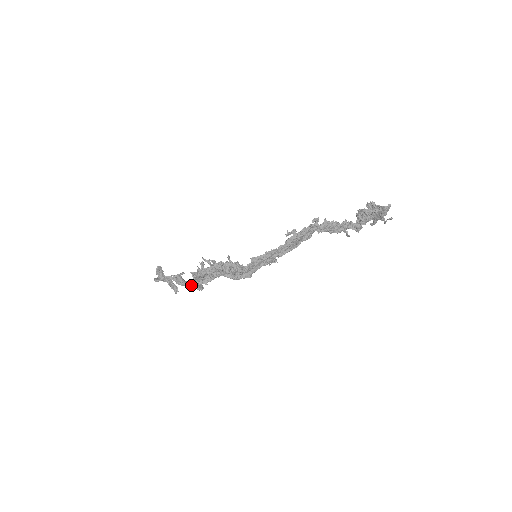
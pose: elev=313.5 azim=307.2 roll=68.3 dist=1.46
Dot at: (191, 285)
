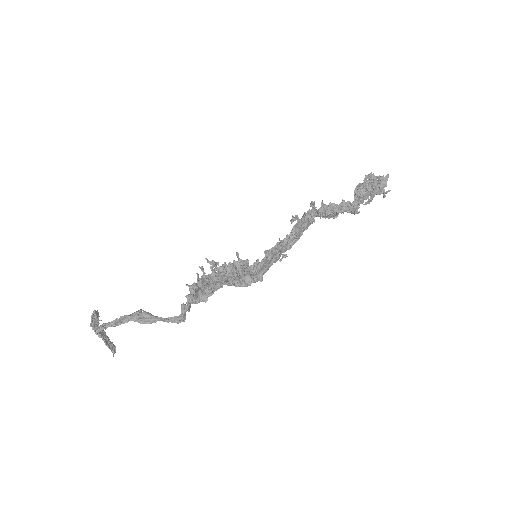
Dot at: (165, 318)
